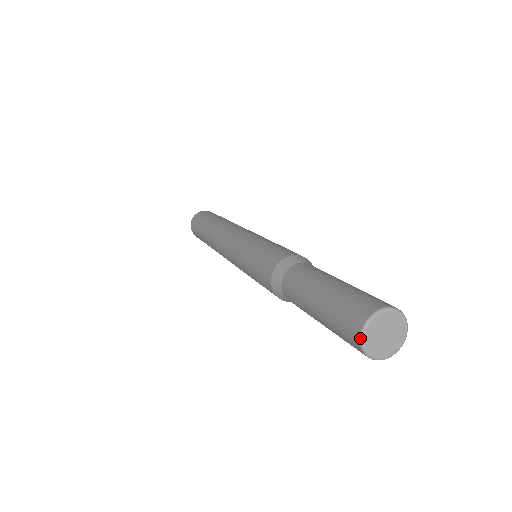
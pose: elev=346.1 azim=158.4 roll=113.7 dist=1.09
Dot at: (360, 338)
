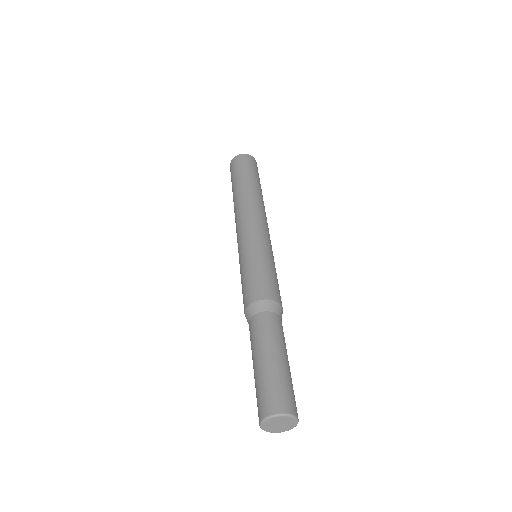
Dot at: (265, 418)
